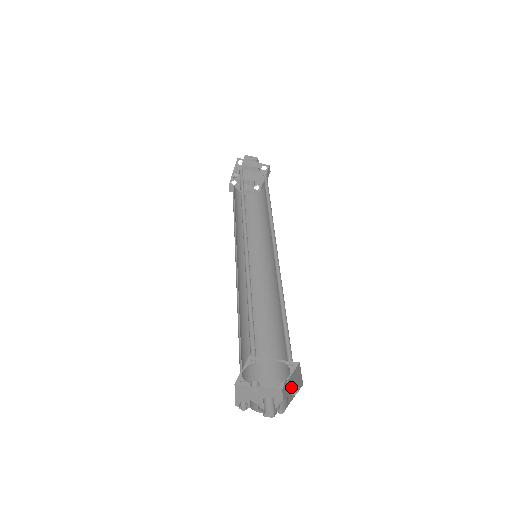
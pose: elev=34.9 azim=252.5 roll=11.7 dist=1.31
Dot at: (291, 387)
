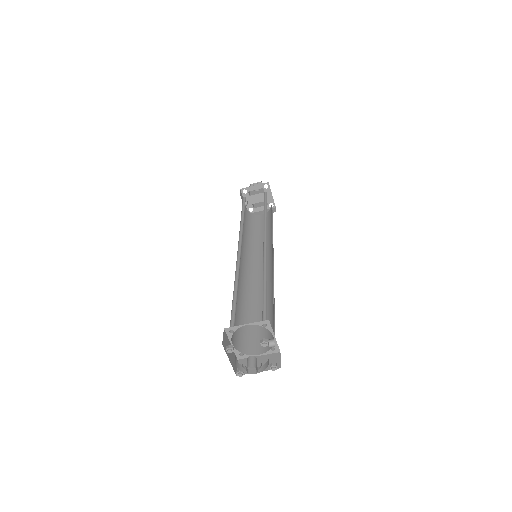
Dot at: (260, 341)
